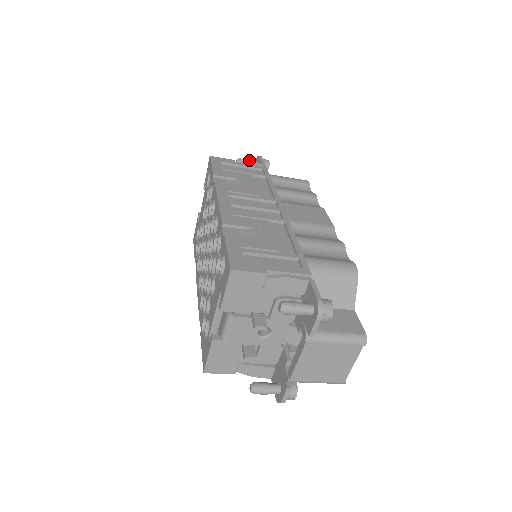
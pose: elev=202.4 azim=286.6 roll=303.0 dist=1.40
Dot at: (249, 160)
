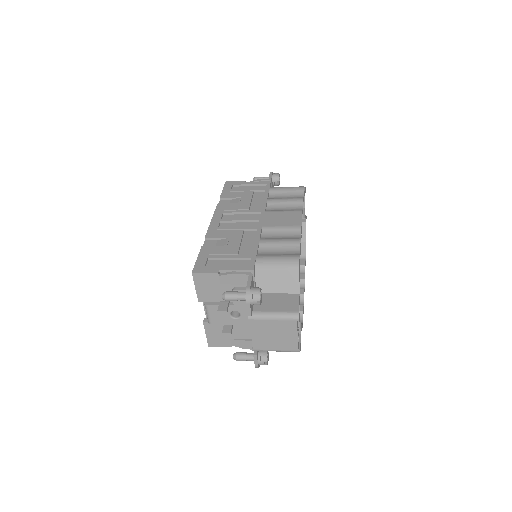
Dot at: (263, 177)
